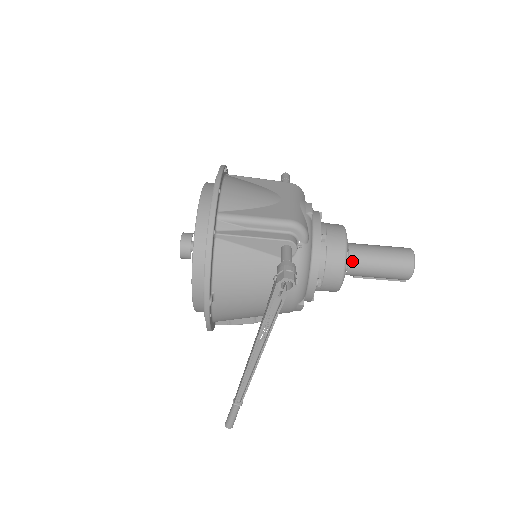
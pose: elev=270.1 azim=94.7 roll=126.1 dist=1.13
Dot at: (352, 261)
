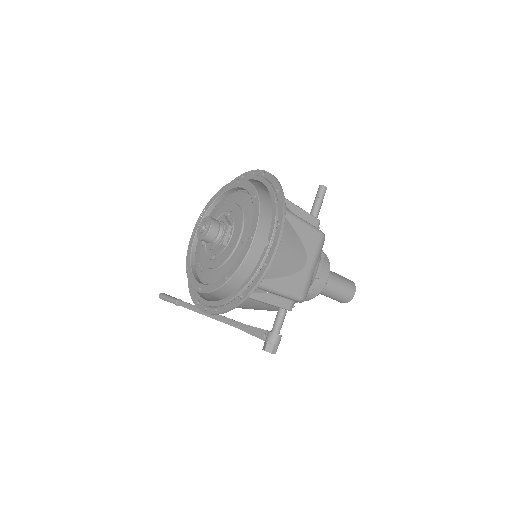
Dot at: occluded
